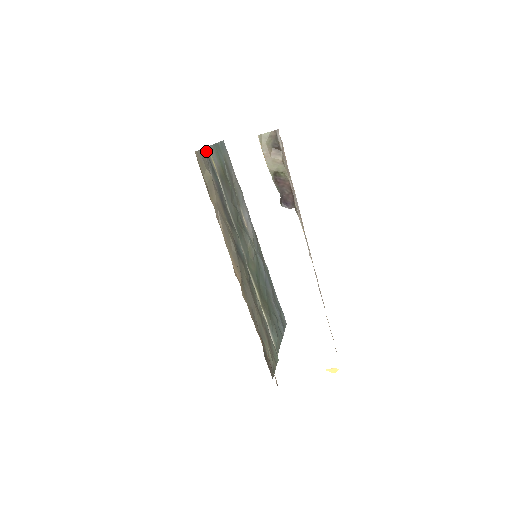
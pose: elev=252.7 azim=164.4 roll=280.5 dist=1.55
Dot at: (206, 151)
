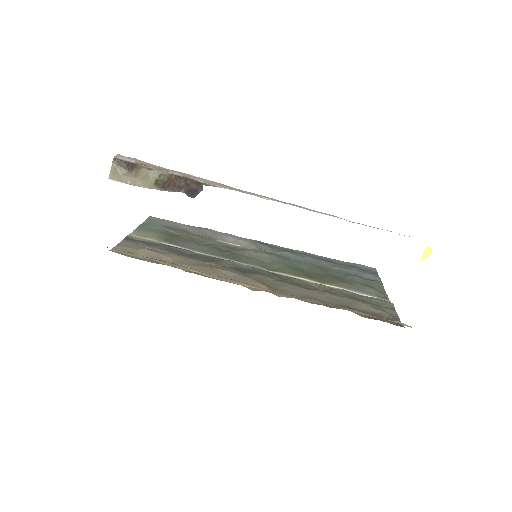
Dot at: (128, 239)
